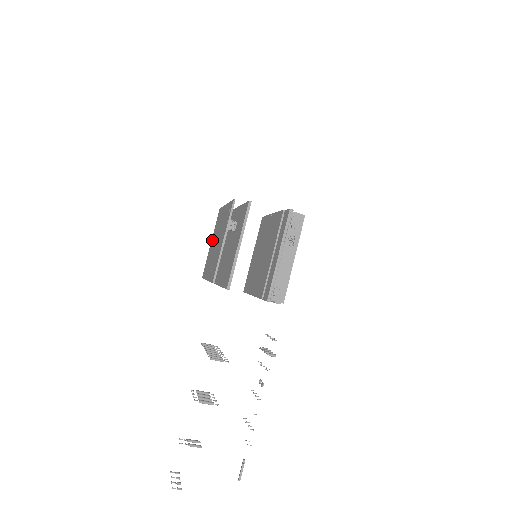
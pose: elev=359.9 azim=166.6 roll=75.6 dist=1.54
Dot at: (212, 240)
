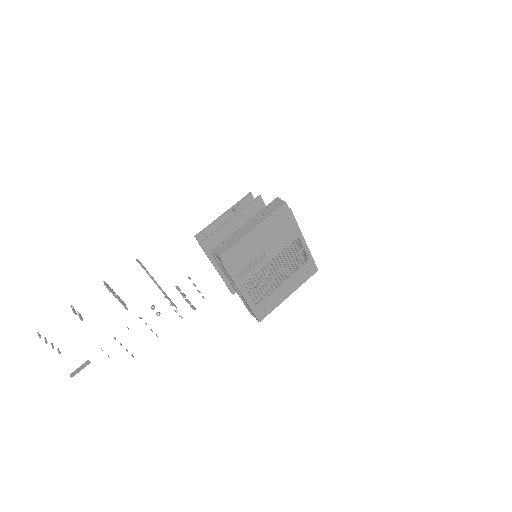
Dot at: occluded
